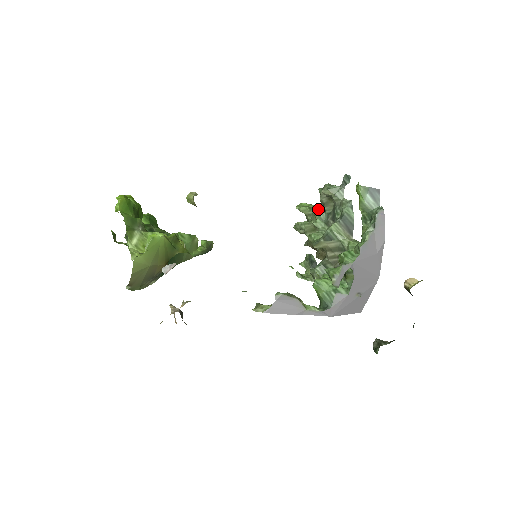
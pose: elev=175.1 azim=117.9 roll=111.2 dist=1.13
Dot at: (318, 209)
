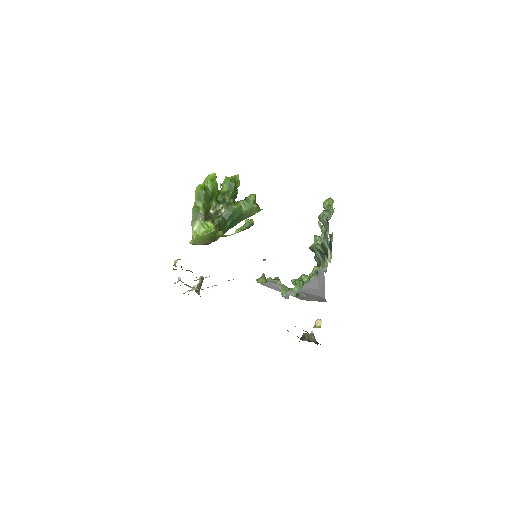
Dot at: (331, 215)
